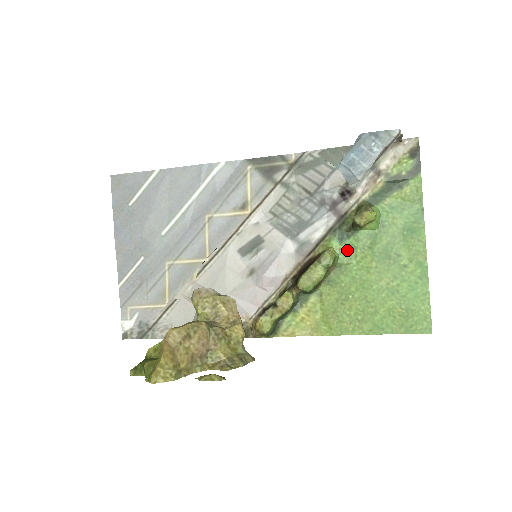
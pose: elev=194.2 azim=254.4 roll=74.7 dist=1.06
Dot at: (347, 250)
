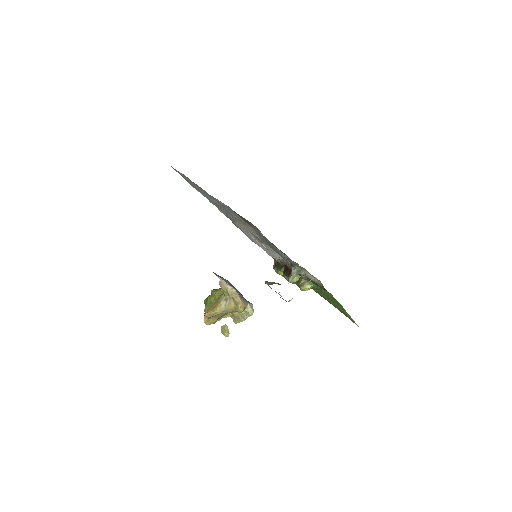
Dot at: occluded
